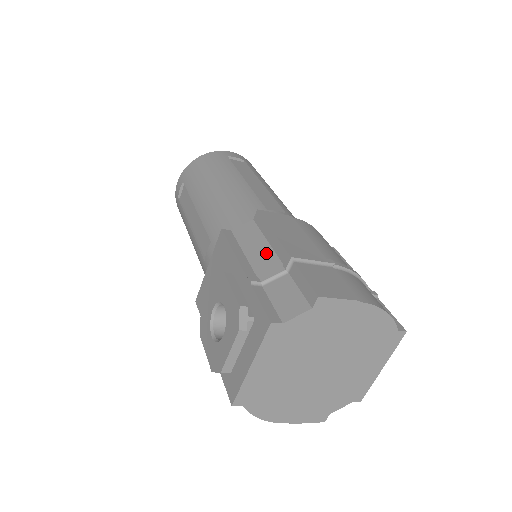
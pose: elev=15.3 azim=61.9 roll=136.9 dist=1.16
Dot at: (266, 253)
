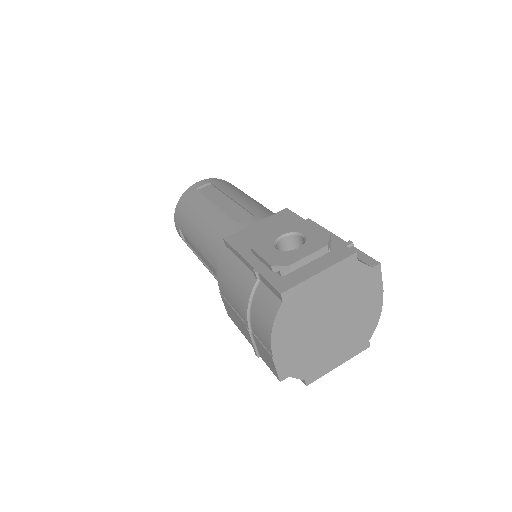
Dot at: occluded
